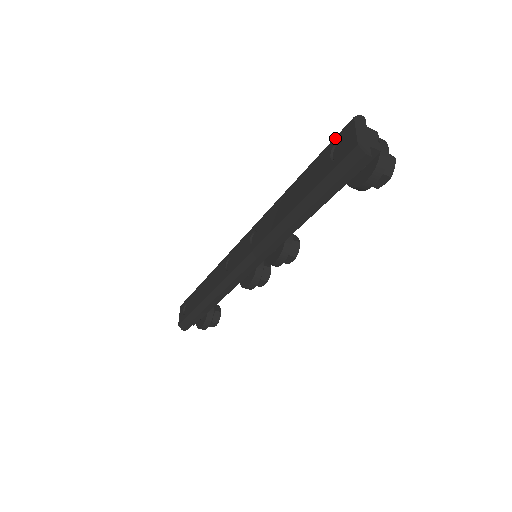
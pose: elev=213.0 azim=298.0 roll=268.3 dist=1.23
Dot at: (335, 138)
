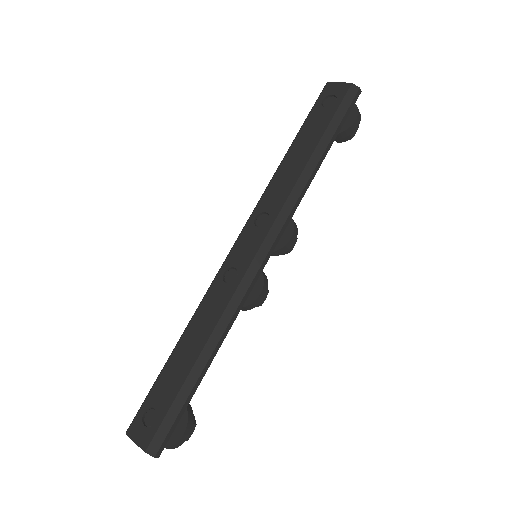
Dot at: (318, 100)
